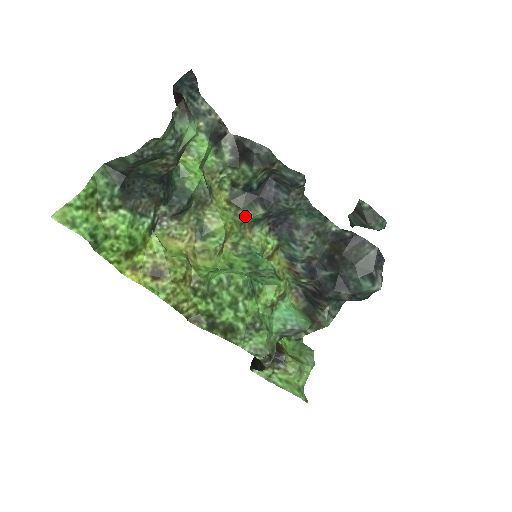
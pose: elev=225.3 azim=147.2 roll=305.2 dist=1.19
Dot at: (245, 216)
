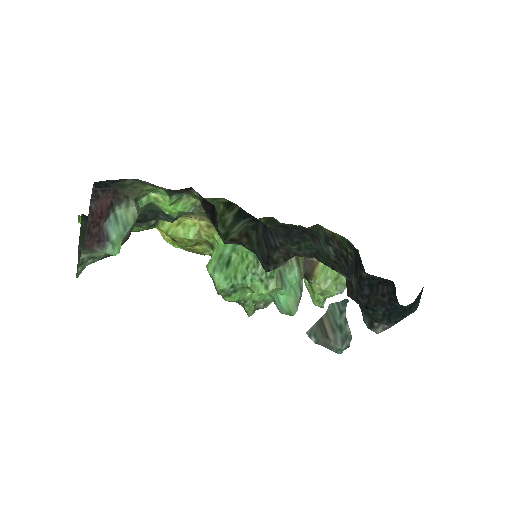
Dot at: occluded
